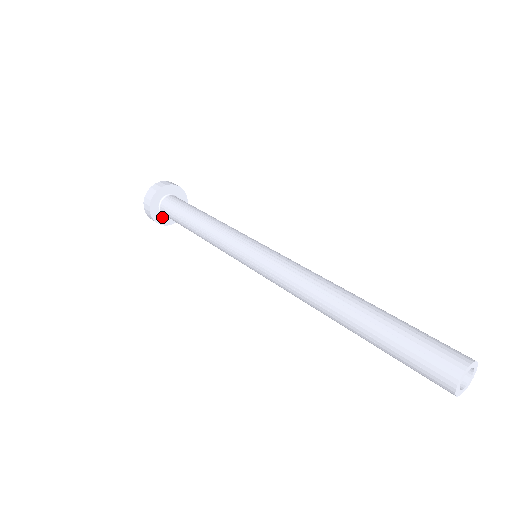
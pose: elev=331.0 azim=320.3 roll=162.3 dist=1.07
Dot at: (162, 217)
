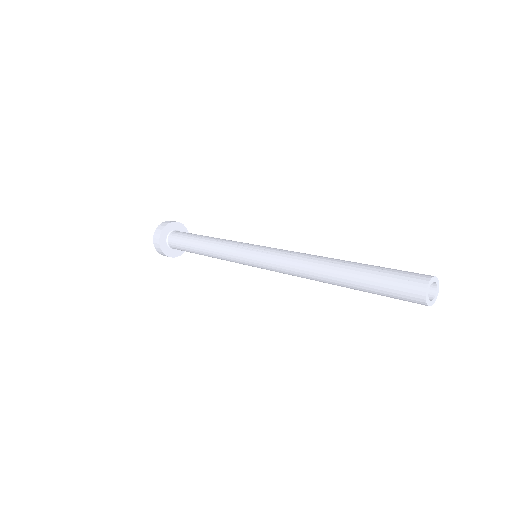
Dot at: (165, 240)
